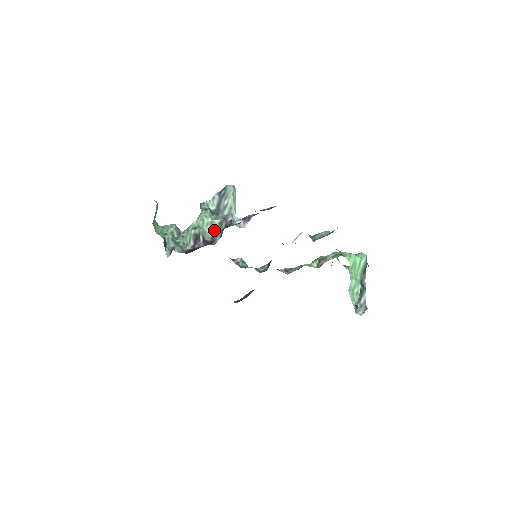
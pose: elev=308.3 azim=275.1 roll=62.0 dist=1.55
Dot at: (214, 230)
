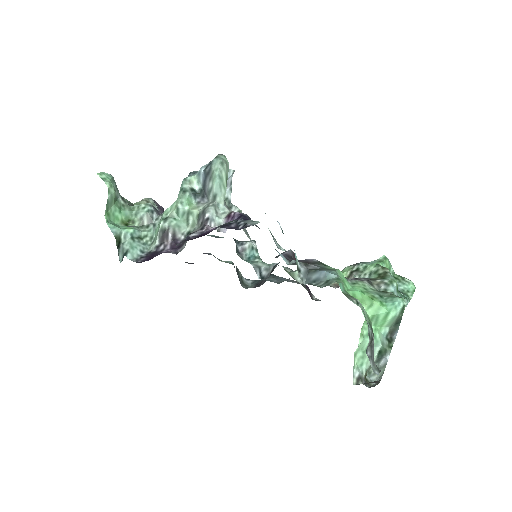
Dot at: (192, 223)
